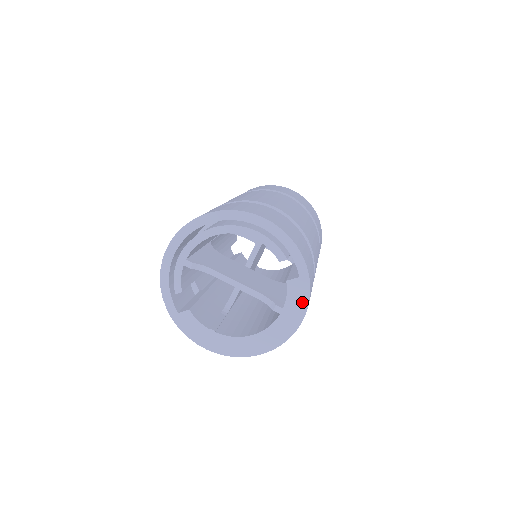
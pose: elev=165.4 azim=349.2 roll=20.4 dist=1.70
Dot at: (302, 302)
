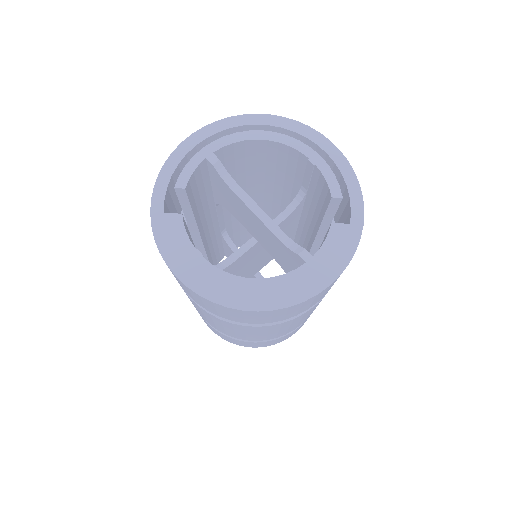
Dot at: (342, 257)
